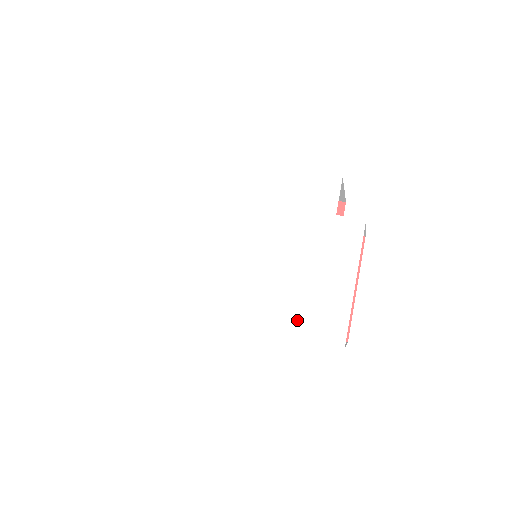
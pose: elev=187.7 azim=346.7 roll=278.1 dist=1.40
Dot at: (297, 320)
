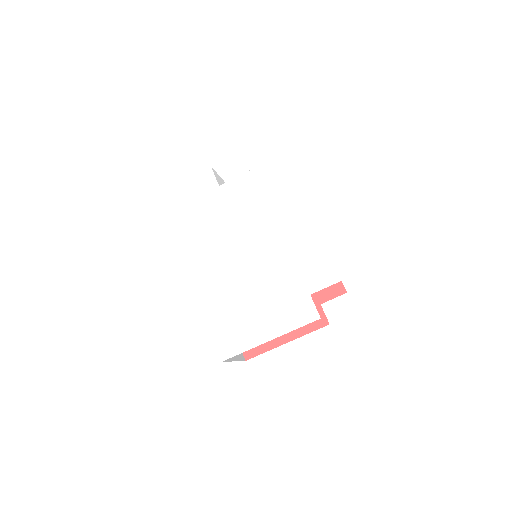
Dot at: (220, 317)
